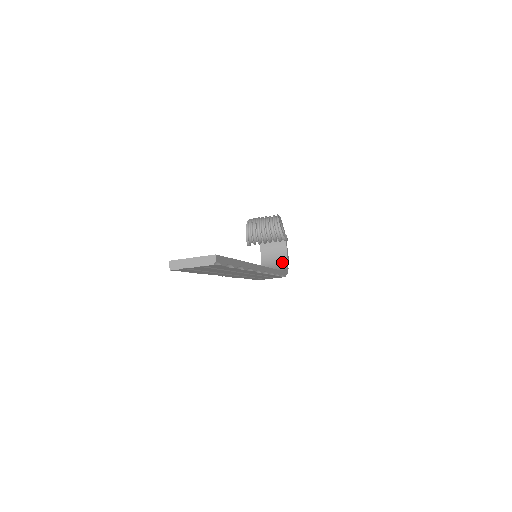
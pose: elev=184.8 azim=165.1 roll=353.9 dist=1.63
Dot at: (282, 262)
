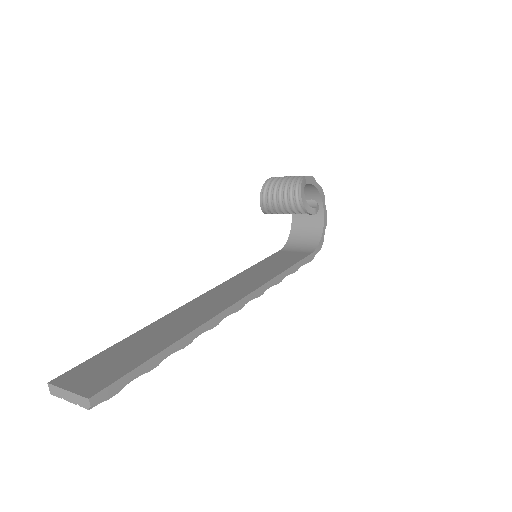
Dot at: (316, 231)
